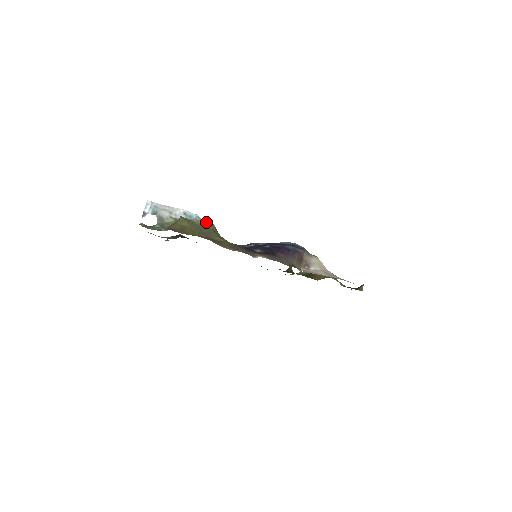
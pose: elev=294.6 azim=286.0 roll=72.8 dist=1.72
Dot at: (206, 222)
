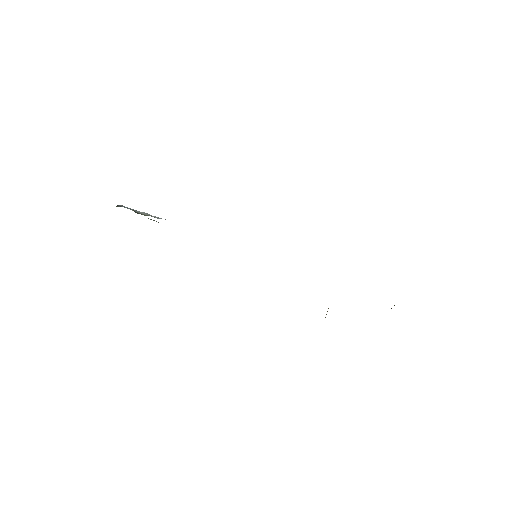
Dot at: occluded
